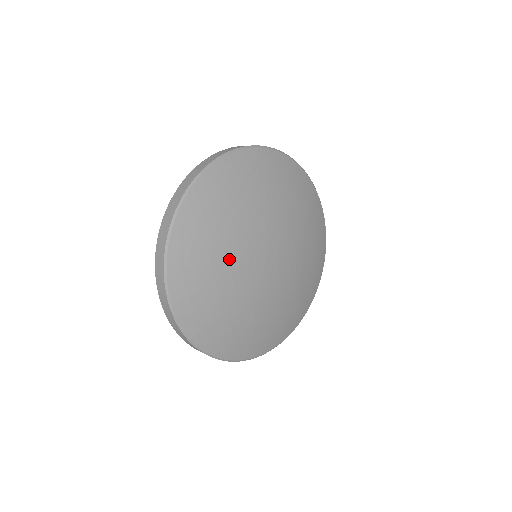
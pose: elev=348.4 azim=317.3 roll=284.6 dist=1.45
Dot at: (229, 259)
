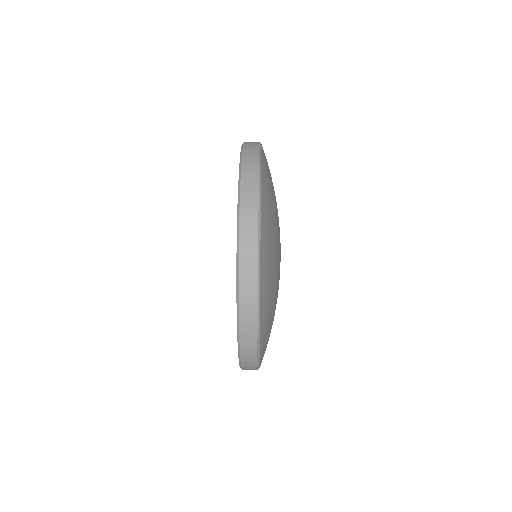
Dot at: (277, 225)
